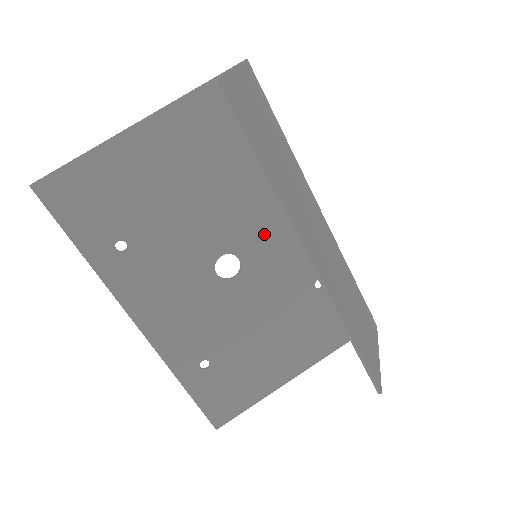
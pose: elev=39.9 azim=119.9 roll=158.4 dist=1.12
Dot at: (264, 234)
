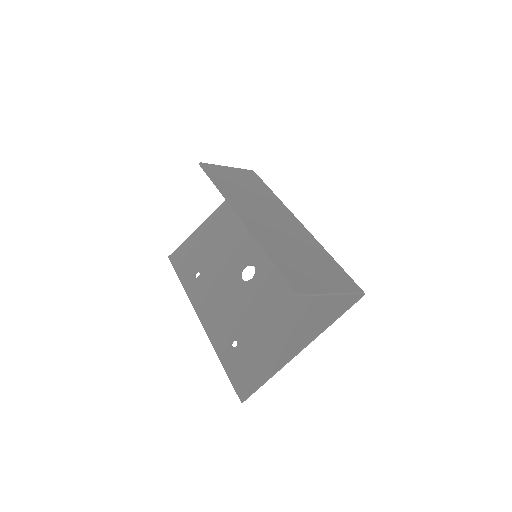
Dot at: occluded
